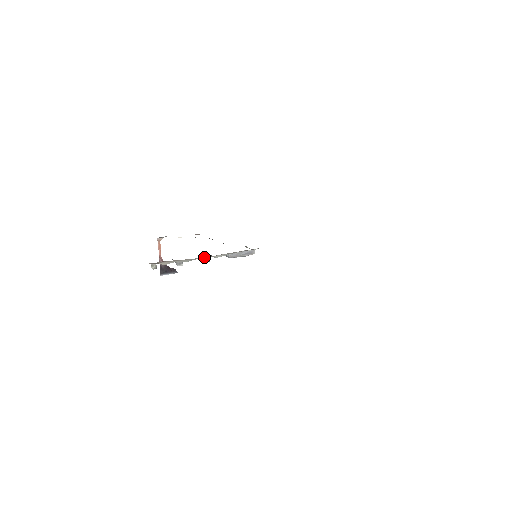
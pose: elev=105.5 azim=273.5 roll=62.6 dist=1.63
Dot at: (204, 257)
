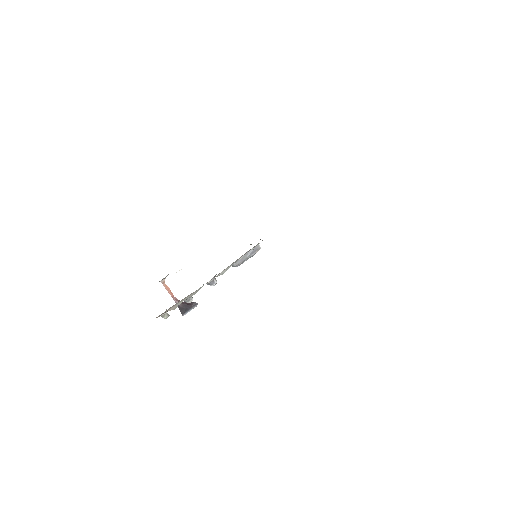
Dot at: occluded
